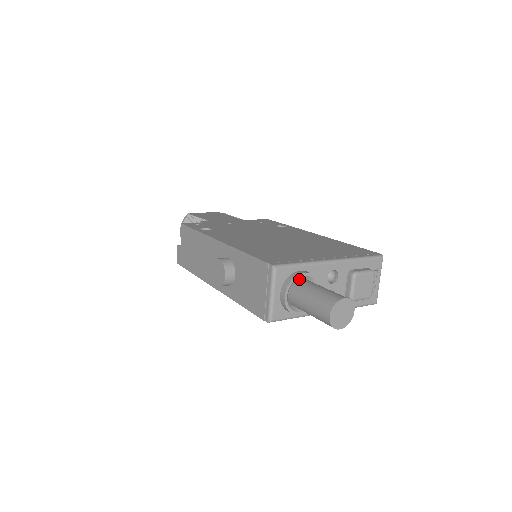
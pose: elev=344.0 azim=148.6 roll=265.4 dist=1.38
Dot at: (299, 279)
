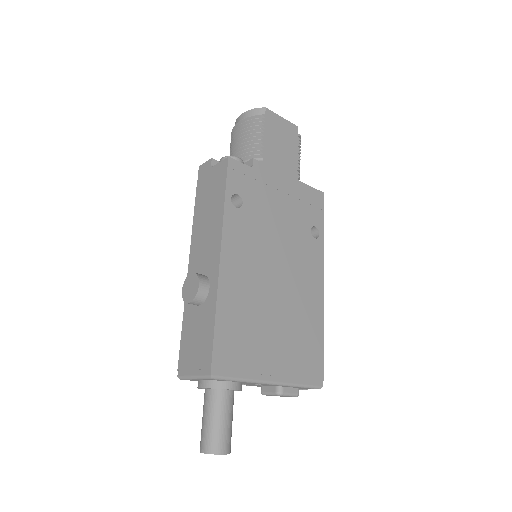
Dot at: (226, 385)
